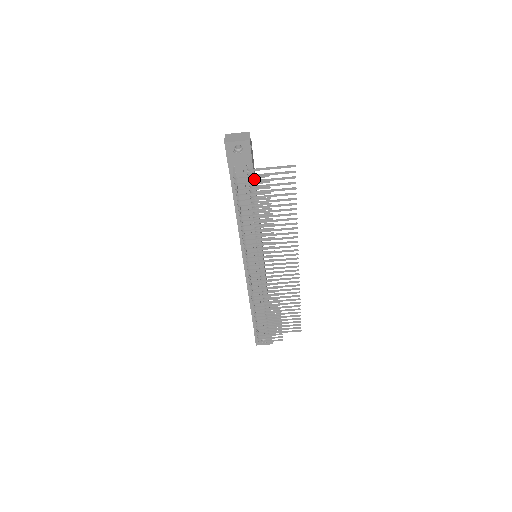
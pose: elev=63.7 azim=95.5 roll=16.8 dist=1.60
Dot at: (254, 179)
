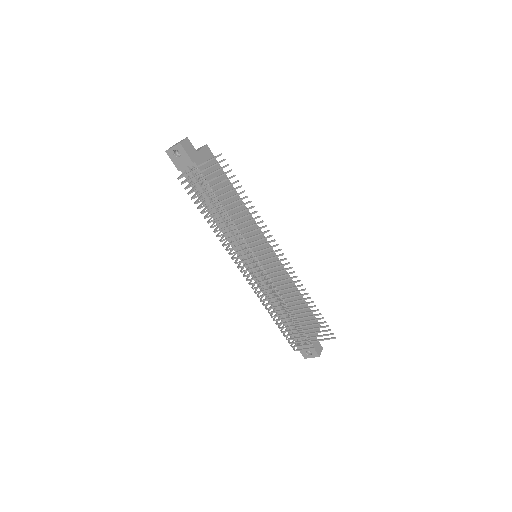
Dot at: (205, 177)
